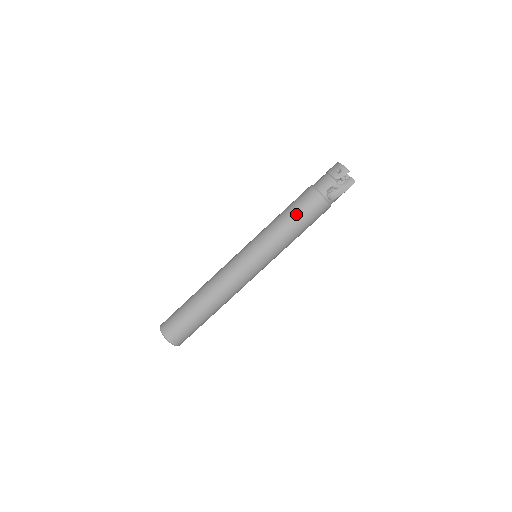
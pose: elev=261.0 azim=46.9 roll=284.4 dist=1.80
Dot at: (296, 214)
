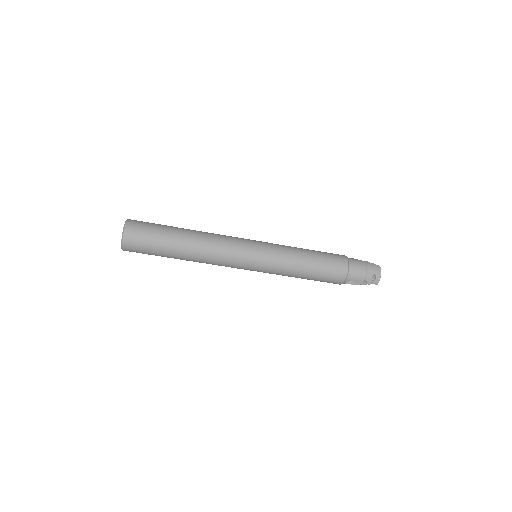
Dot at: (317, 272)
